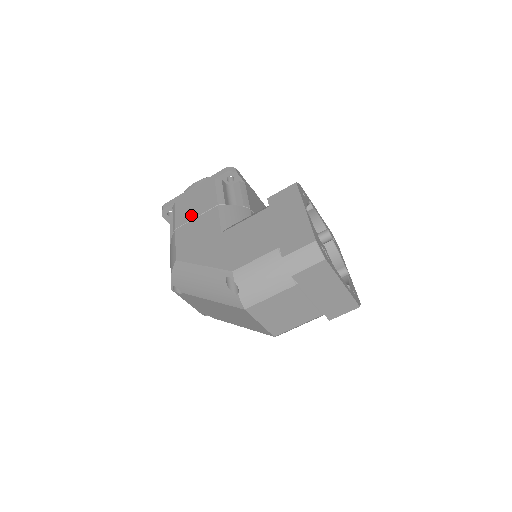
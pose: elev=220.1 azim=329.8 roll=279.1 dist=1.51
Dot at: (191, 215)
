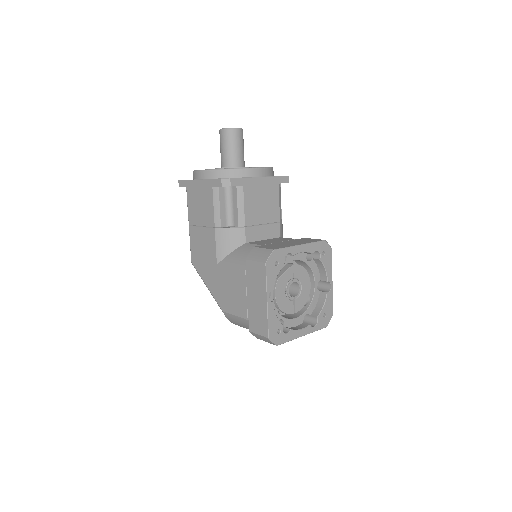
Dot at: (198, 220)
